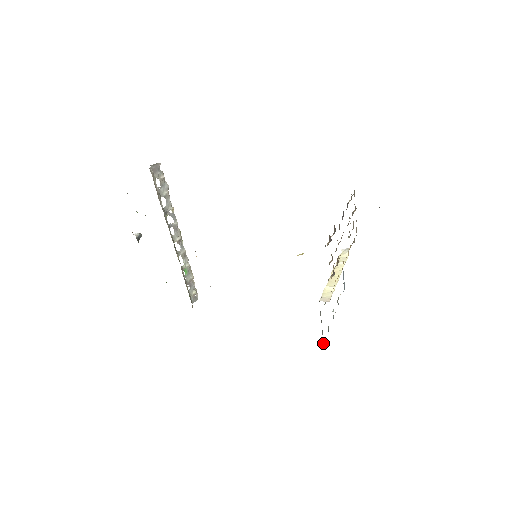
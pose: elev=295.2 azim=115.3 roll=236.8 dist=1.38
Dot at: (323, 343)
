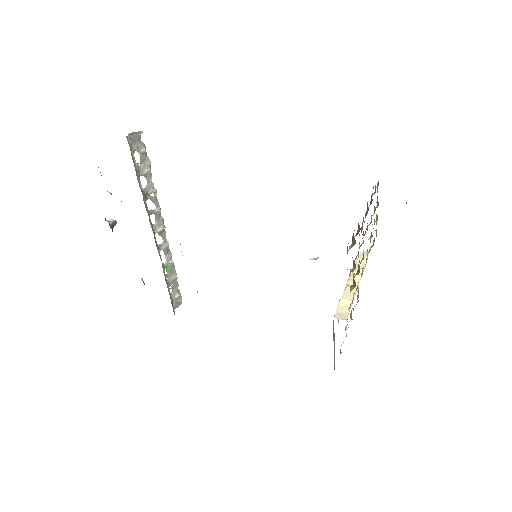
Dot at: occluded
